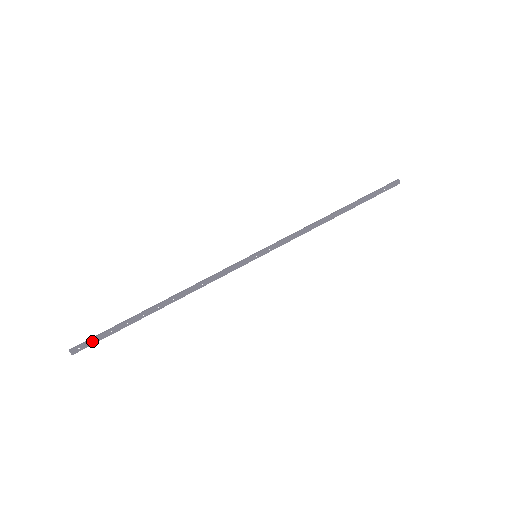
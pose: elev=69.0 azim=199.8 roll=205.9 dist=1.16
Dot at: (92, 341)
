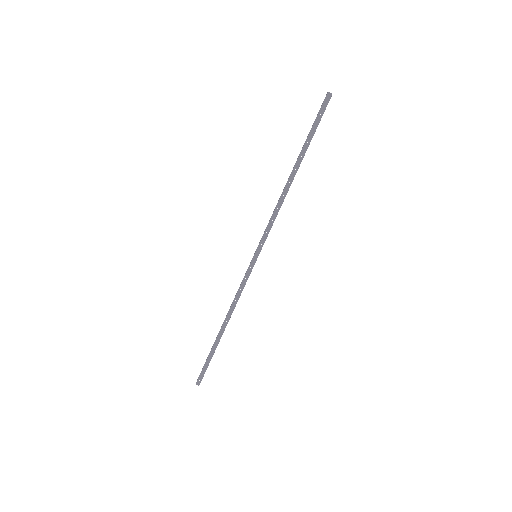
Dot at: (202, 373)
